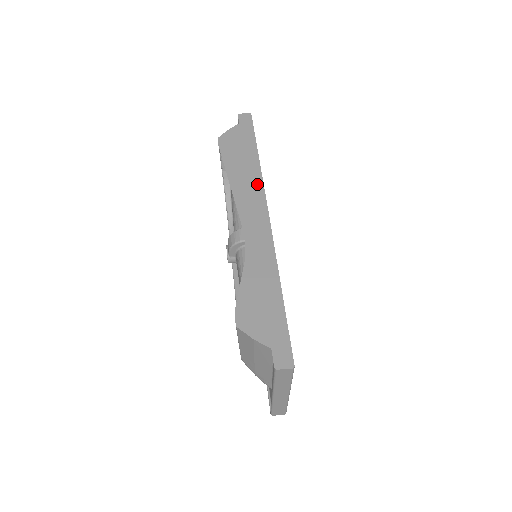
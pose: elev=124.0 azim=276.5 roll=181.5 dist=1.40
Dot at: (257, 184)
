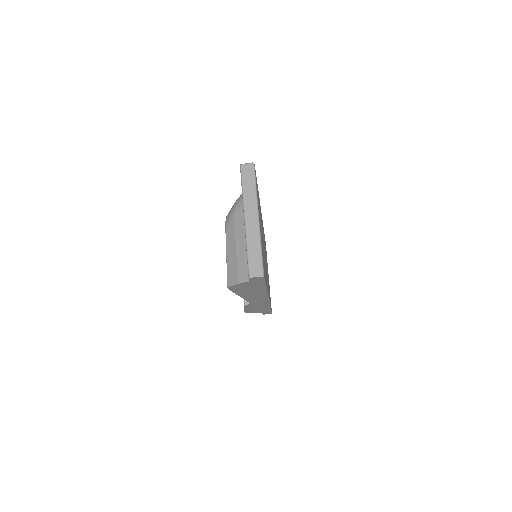
Dot at: occluded
